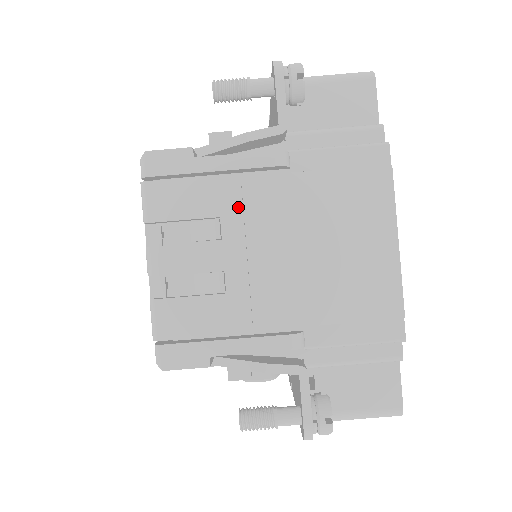
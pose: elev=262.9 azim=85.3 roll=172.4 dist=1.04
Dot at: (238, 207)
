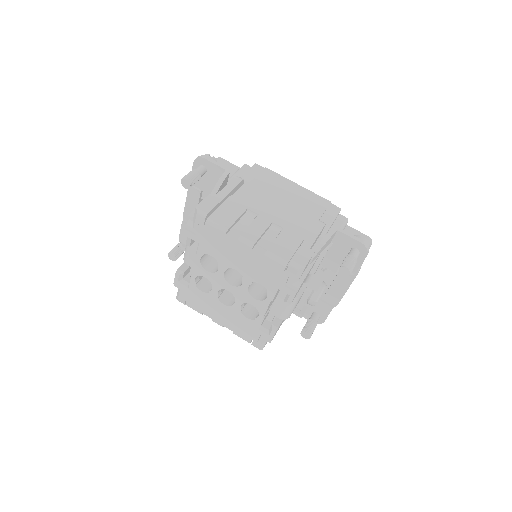
Dot at: (248, 201)
